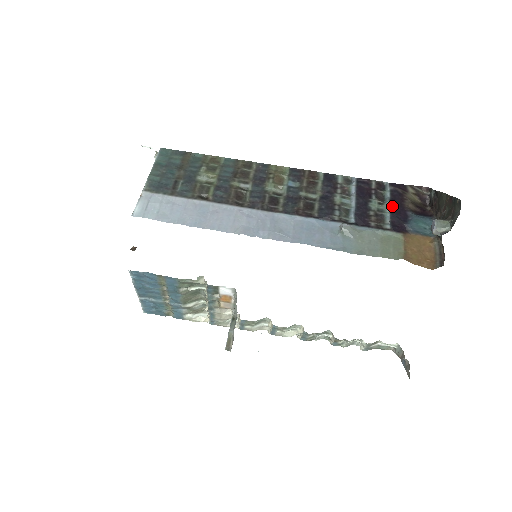
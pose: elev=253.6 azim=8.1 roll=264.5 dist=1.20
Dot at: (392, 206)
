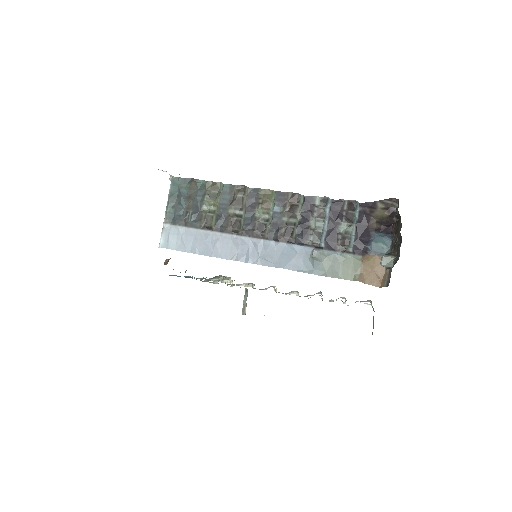
Dot at: (357, 229)
